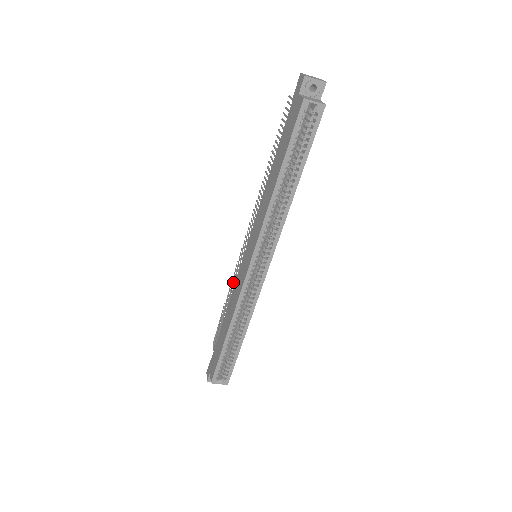
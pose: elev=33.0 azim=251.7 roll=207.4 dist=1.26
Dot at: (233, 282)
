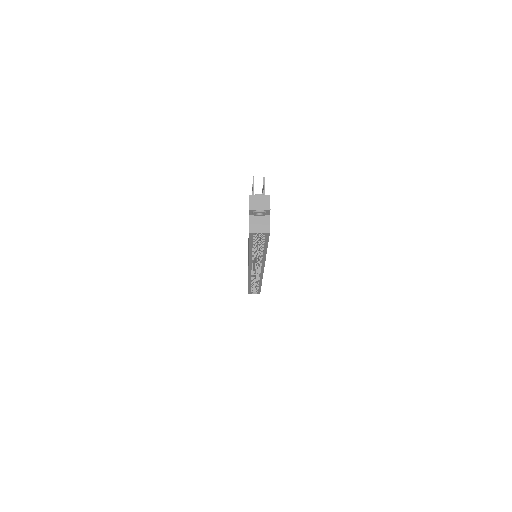
Dot at: occluded
